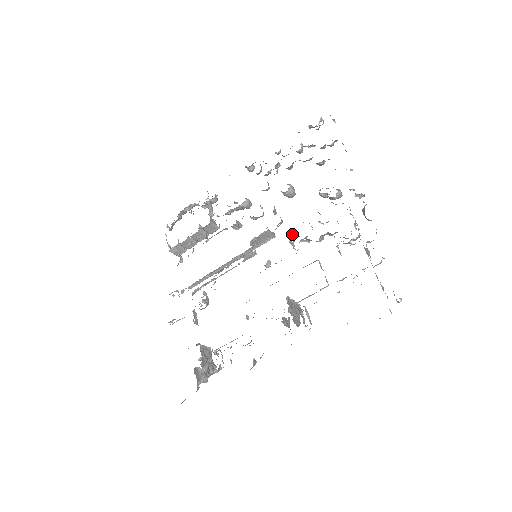
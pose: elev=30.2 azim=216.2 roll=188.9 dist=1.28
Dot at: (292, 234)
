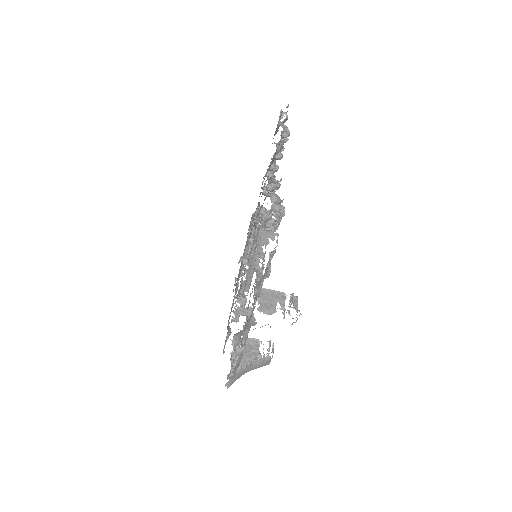
Dot at: (262, 231)
